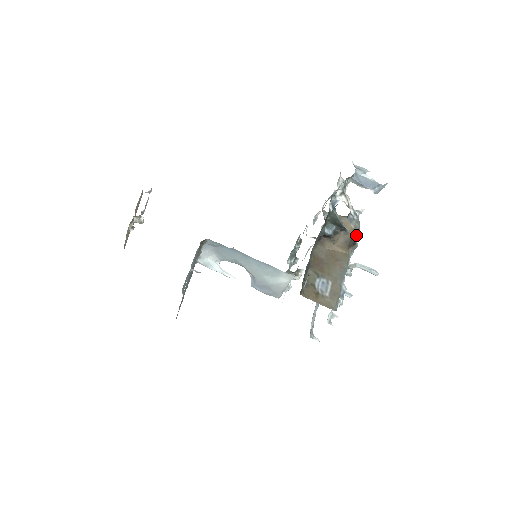
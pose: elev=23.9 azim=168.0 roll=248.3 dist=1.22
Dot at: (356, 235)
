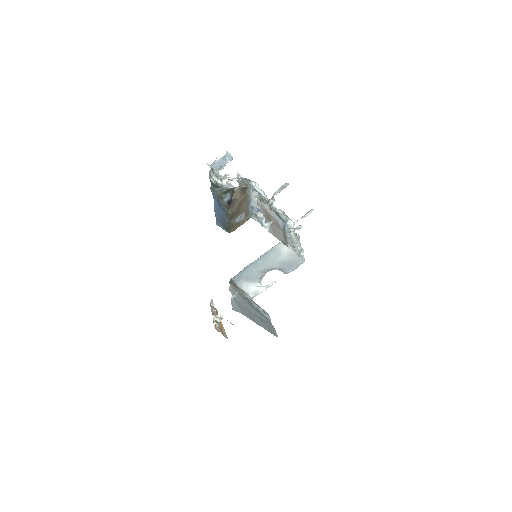
Dot at: (253, 184)
